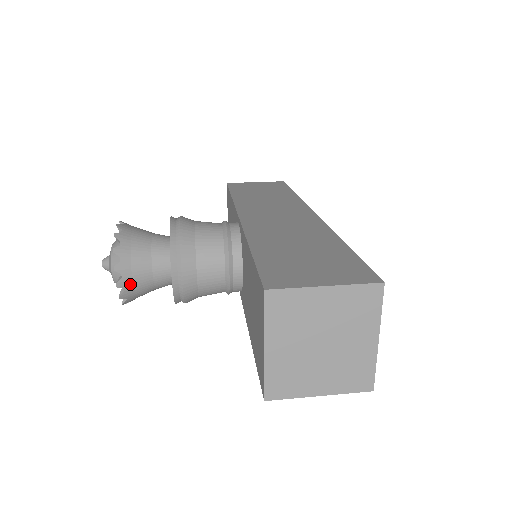
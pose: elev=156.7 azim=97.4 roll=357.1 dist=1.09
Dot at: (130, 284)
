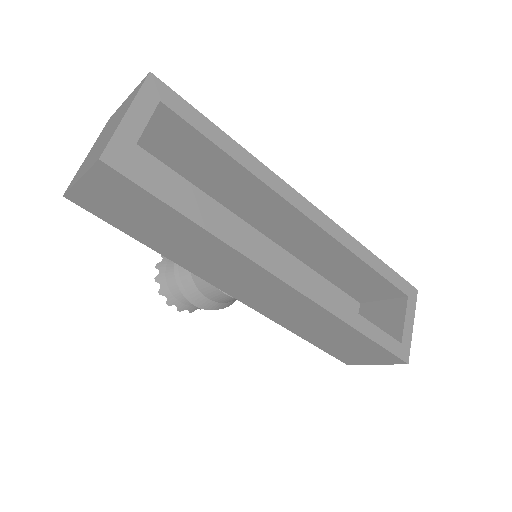
Dot at: (164, 268)
